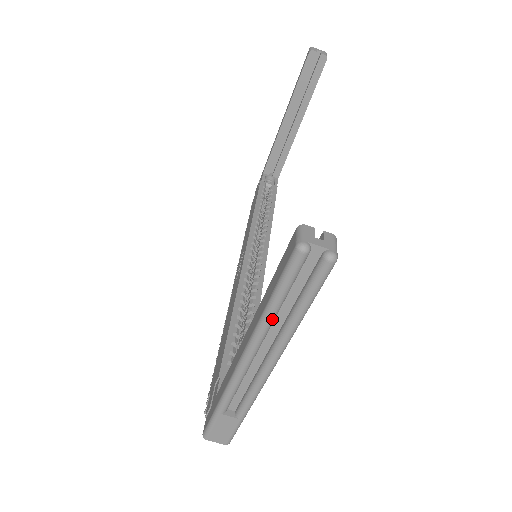
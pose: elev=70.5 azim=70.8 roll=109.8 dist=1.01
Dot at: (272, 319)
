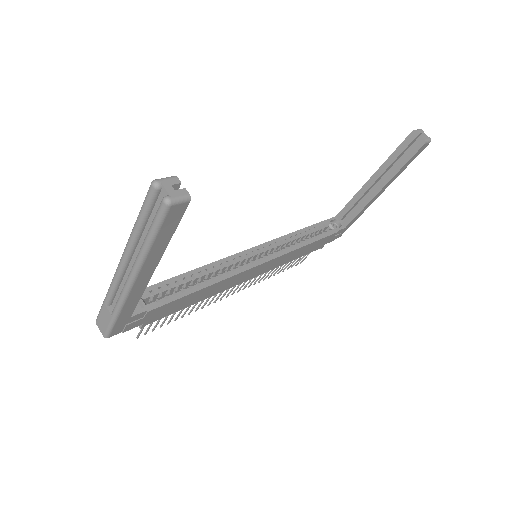
Dot at: (135, 235)
